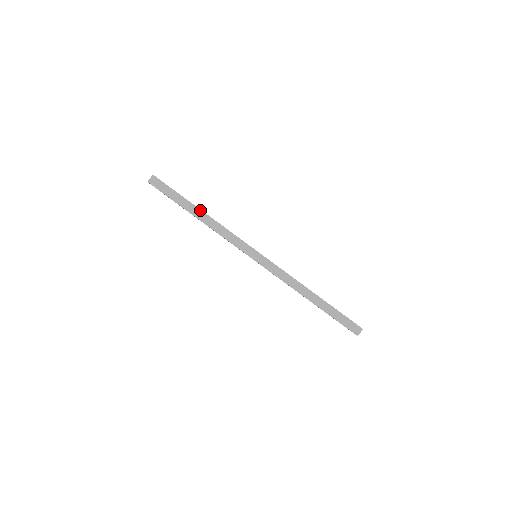
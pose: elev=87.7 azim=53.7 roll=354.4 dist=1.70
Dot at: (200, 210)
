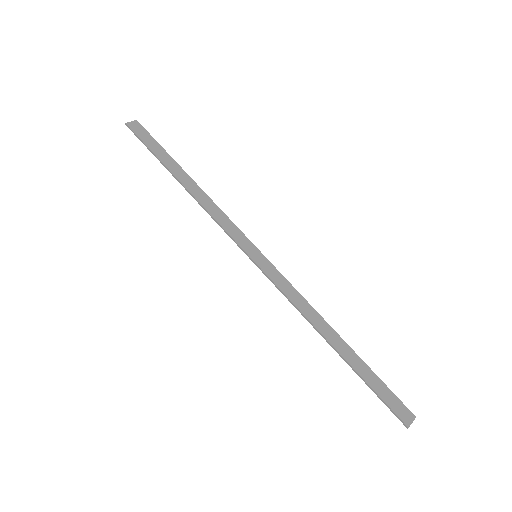
Dot at: (188, 176)
